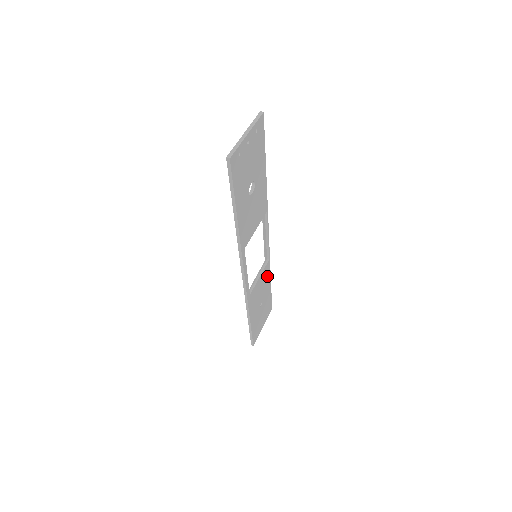
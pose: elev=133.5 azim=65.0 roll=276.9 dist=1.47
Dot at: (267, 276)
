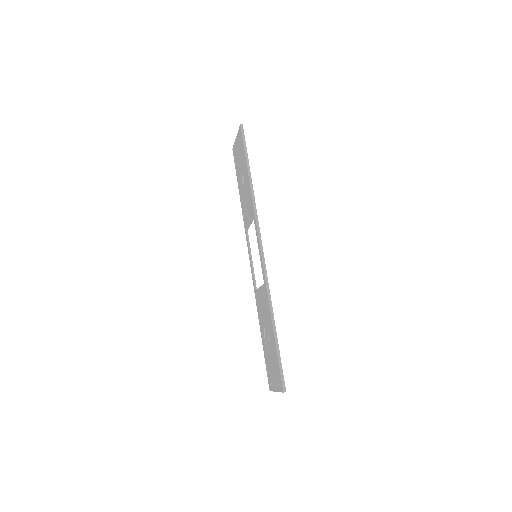
Dot at: occluded
